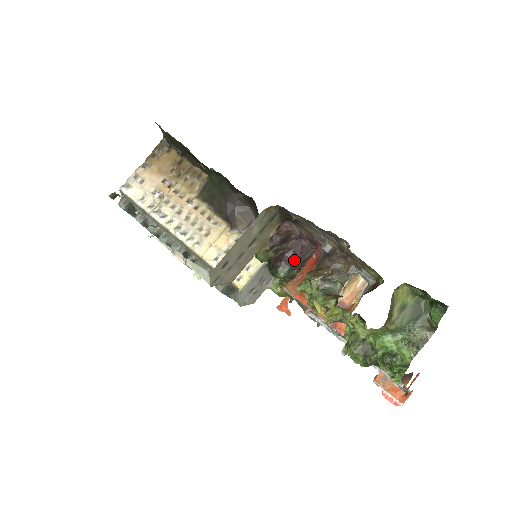
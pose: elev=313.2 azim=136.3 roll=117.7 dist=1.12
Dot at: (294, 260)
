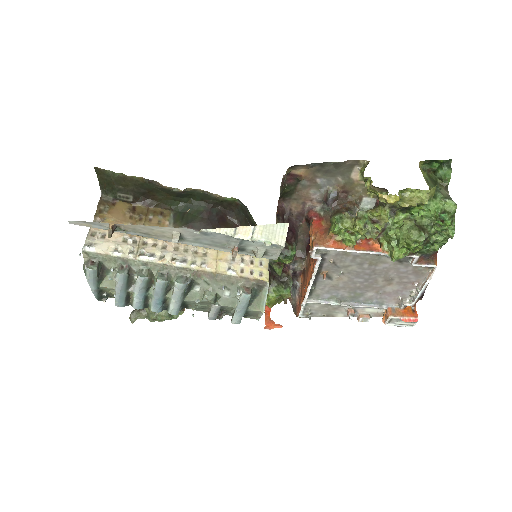
Dot at: (295, 237)
